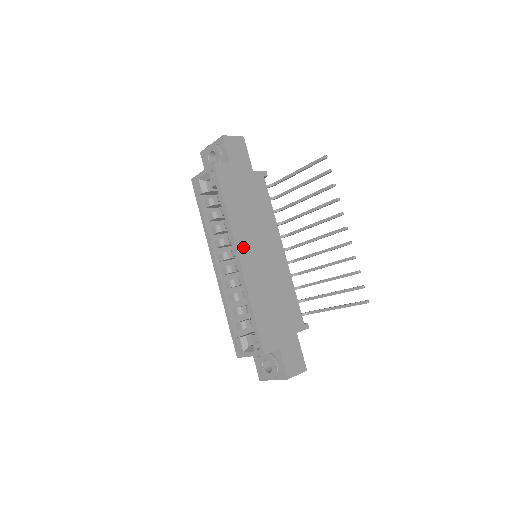
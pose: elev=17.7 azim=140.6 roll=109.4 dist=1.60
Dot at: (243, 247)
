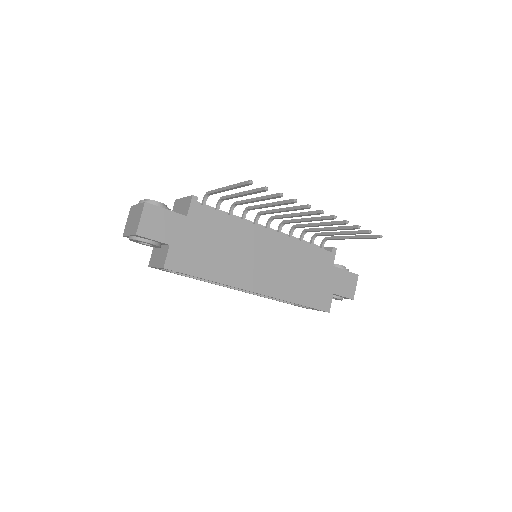
Dot at: (250, 282)
